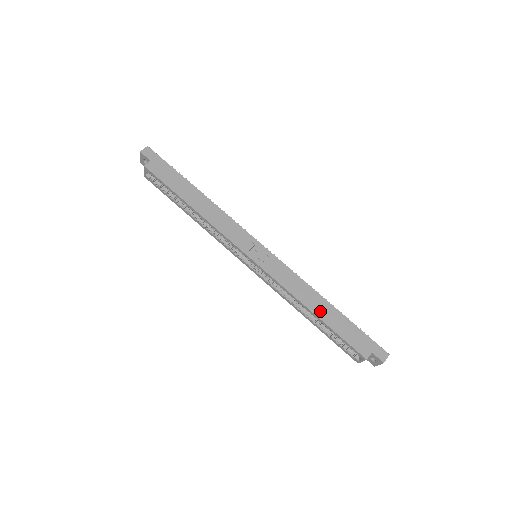
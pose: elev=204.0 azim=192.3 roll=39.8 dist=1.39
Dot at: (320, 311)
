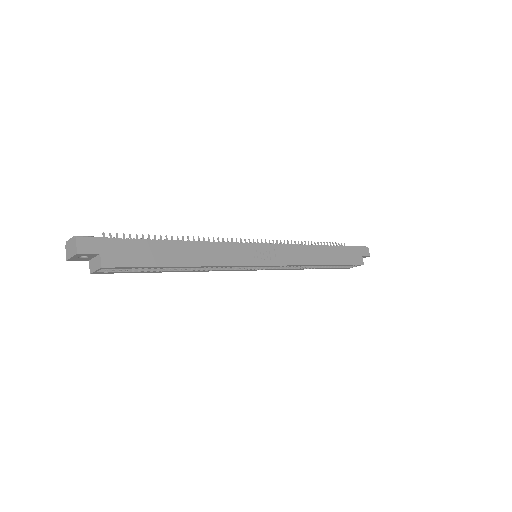
Dot at: (326, 259)
